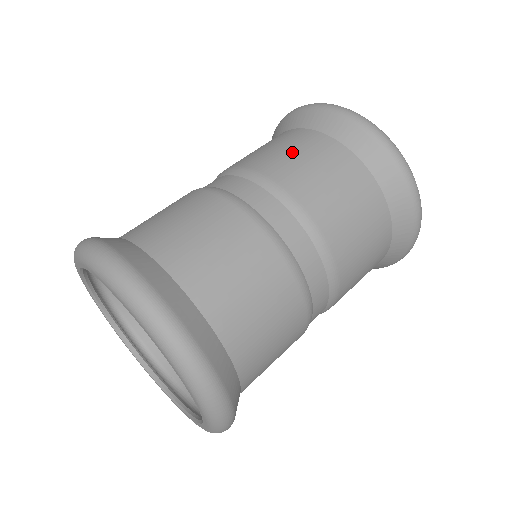
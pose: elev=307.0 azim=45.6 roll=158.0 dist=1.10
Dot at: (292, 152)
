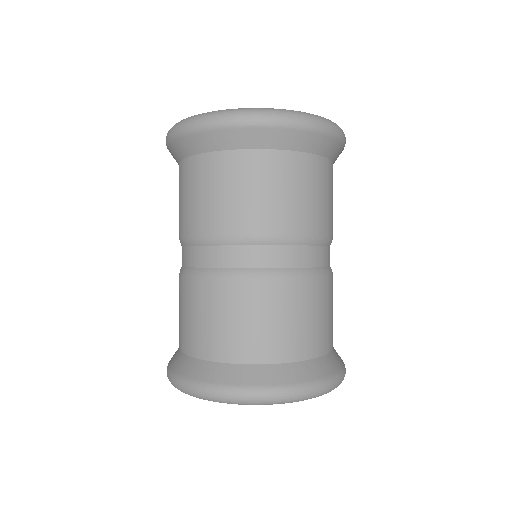
Dot at: (183, 198)
